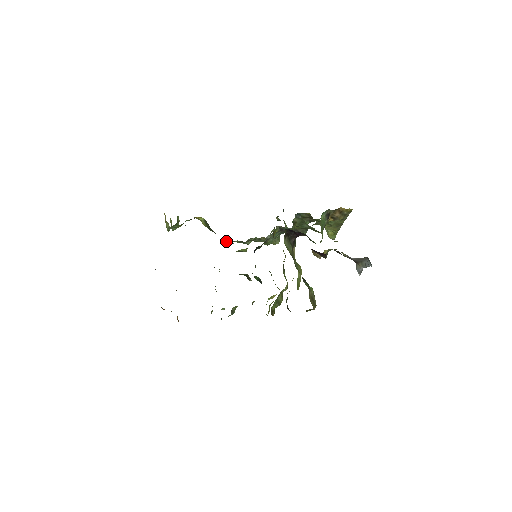
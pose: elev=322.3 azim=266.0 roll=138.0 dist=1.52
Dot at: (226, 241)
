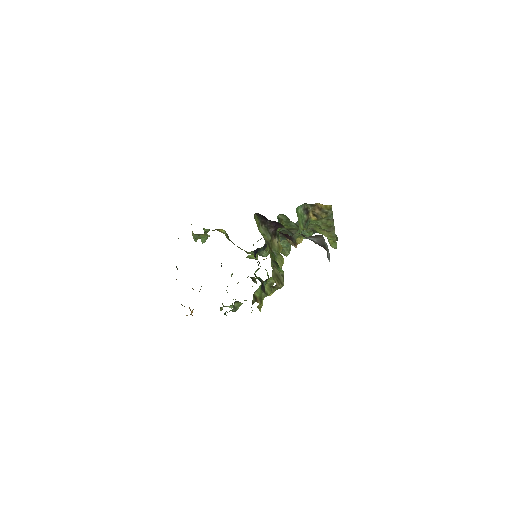
Dot at: occluded
